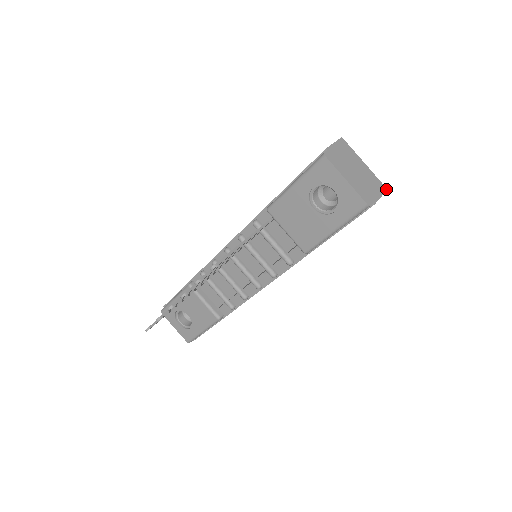
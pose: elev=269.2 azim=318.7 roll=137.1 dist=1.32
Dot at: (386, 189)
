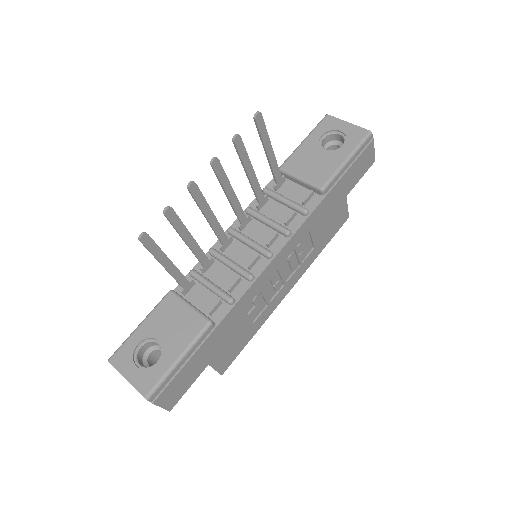
Dot at: (374, 160)
